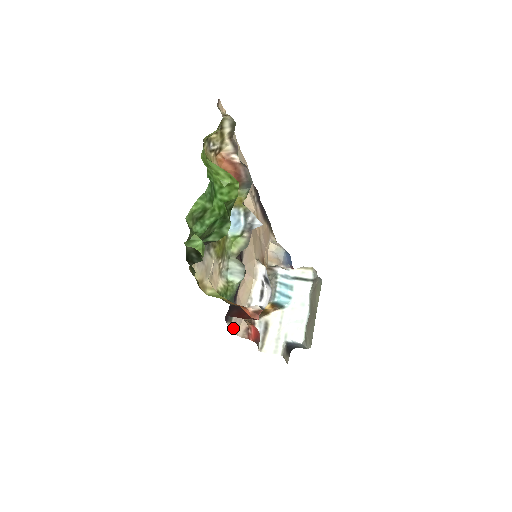
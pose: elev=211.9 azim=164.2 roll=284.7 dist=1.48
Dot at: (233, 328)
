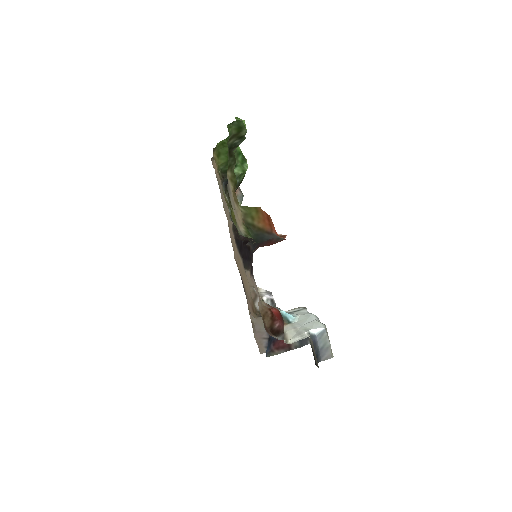
Dot at: occluded
